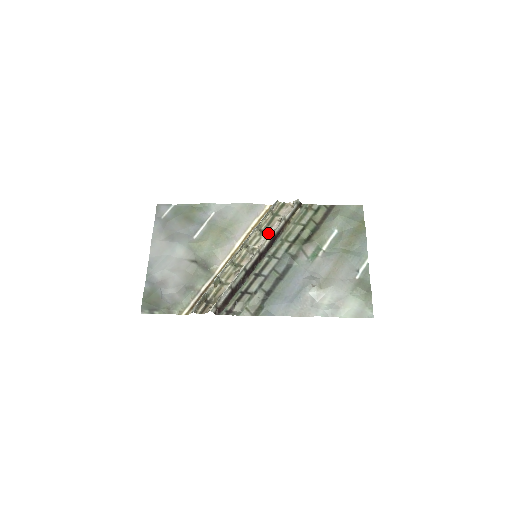
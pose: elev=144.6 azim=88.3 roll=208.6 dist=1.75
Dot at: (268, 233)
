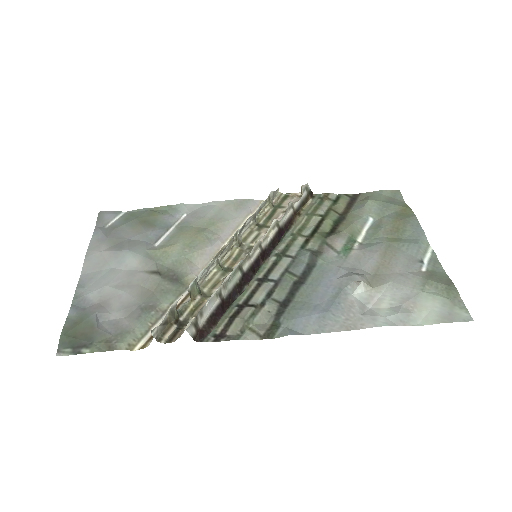
Dot at: occluded
